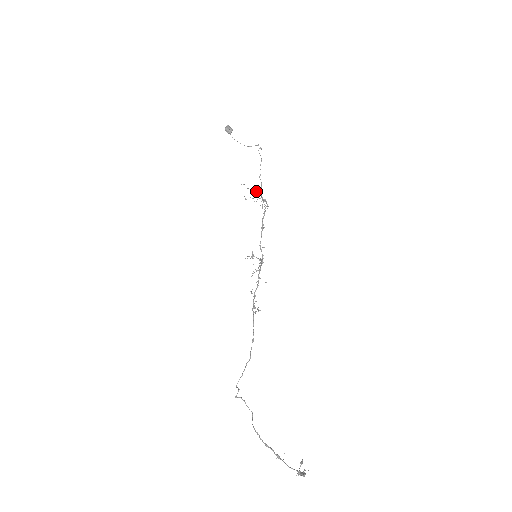
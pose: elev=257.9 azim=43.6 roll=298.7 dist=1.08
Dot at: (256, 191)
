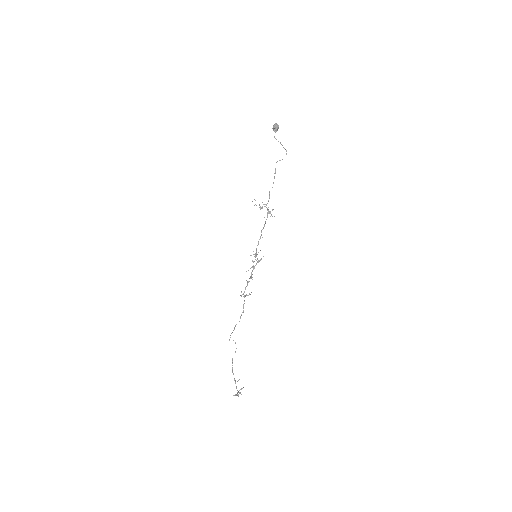
Dot at: (262, 206)
